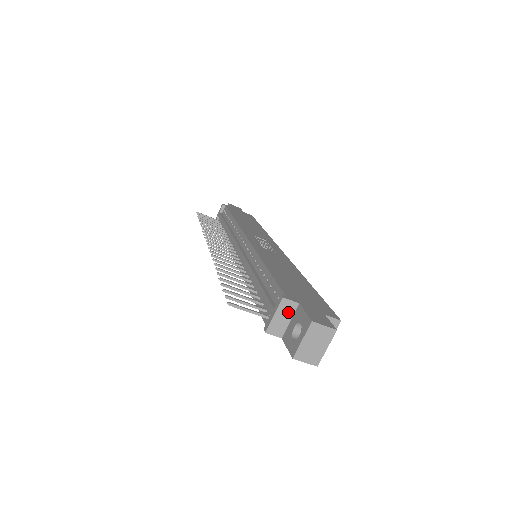
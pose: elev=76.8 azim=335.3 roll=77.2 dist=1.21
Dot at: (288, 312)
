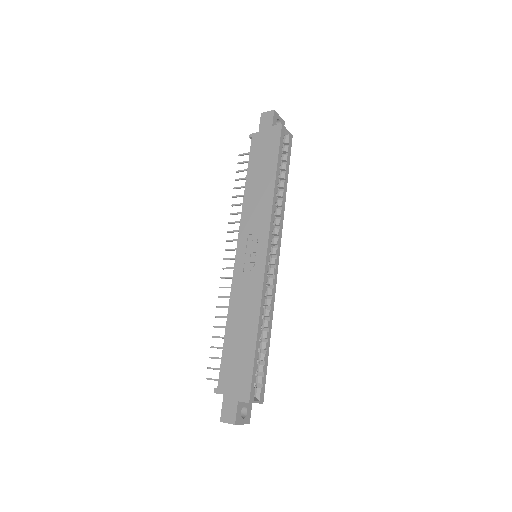
Dot at: occluded
